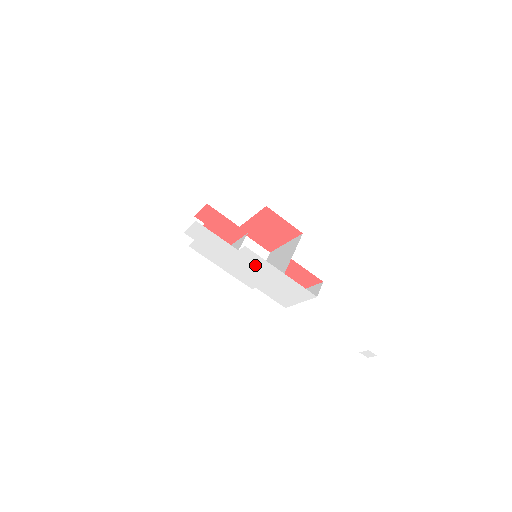
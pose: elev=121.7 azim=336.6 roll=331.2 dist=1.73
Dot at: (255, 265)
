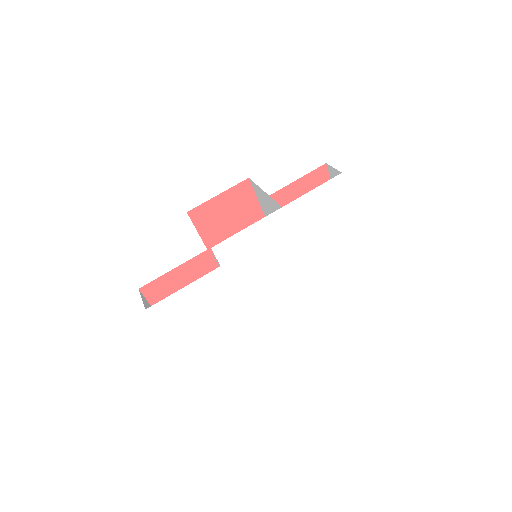
Dot at: (257, 253)
